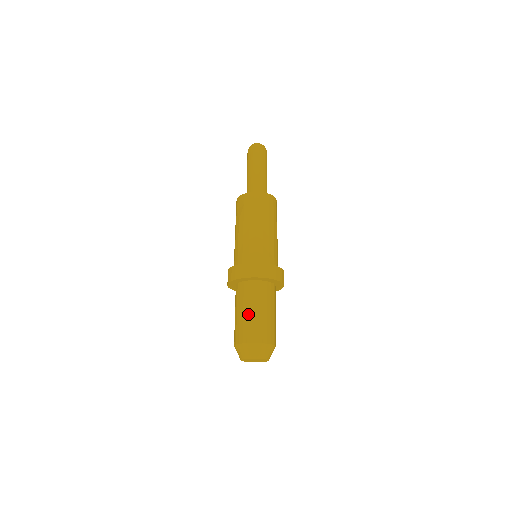
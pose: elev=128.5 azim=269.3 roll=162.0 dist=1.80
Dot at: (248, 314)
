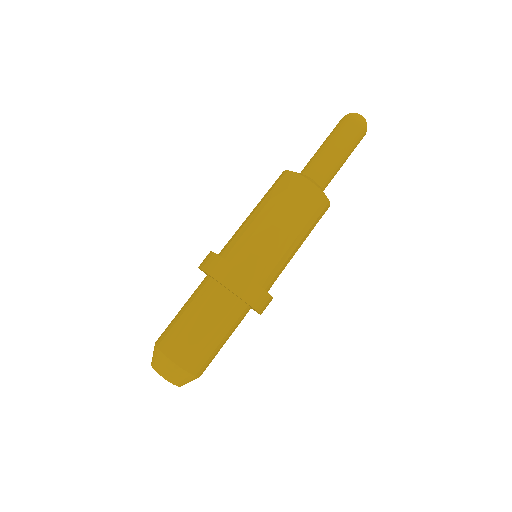
Dot at: (195, 326)
